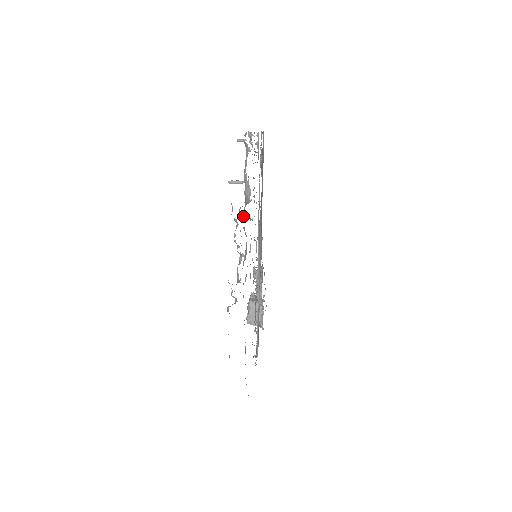
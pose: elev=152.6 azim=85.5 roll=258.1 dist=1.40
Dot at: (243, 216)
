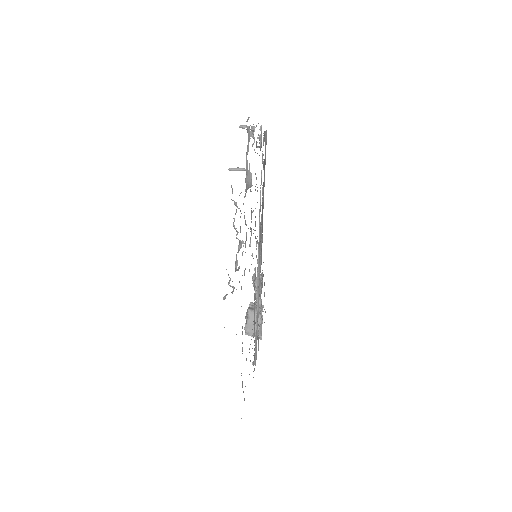
Dot at: (243, 203)
